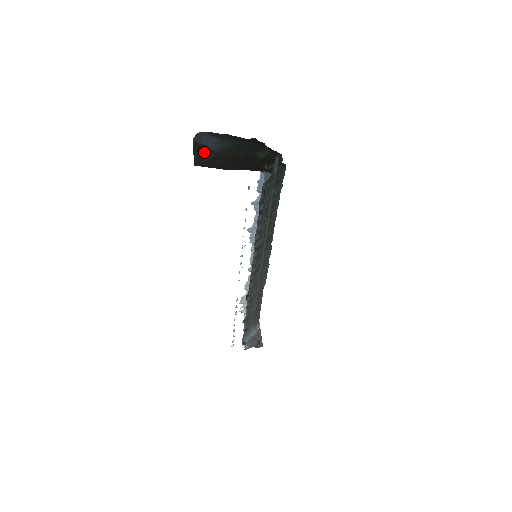
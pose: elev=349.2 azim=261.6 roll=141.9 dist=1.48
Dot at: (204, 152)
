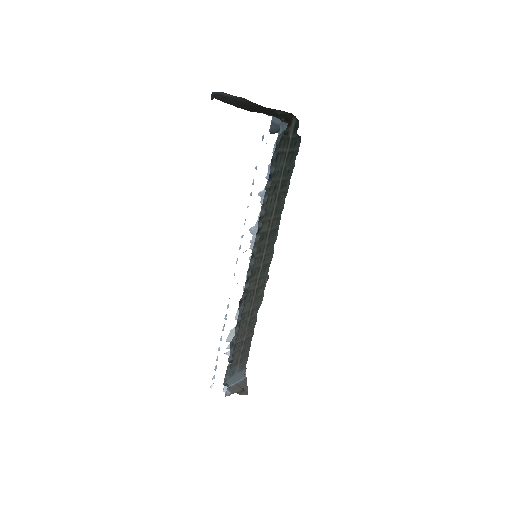
Dot at: (222, 96)
